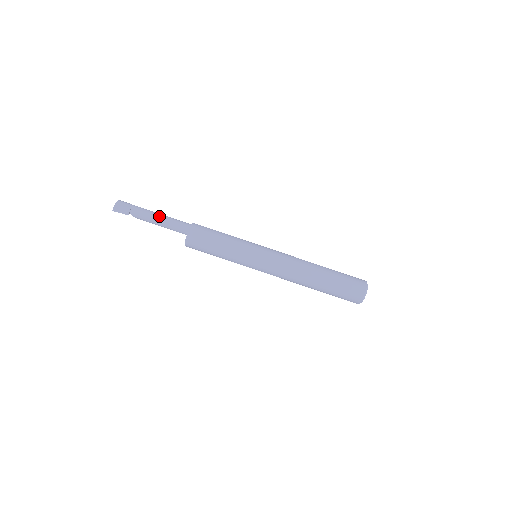
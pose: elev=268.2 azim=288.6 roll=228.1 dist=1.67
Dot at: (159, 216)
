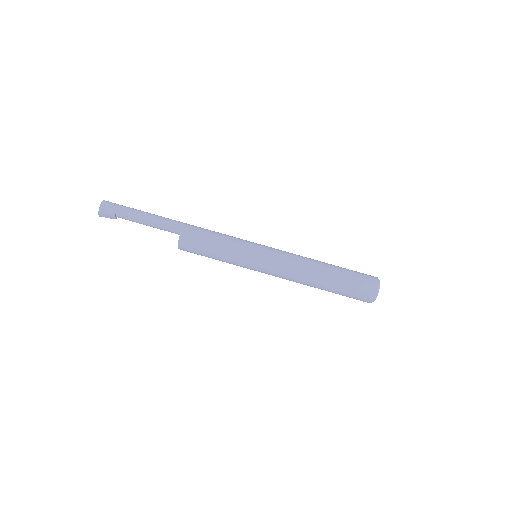
Dot at: (146, 221)
